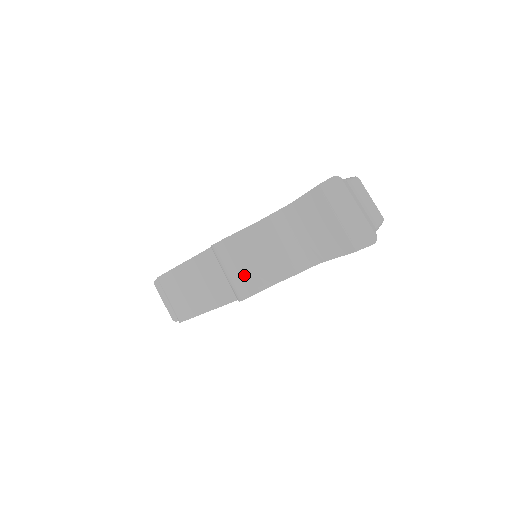
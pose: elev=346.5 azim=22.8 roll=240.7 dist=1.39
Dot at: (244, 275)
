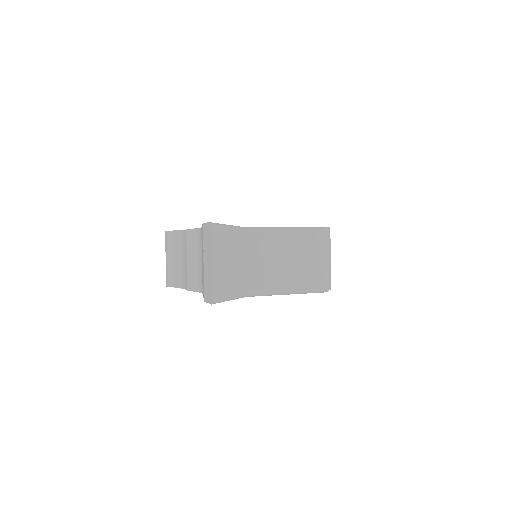
Dot at: (170, 267)
